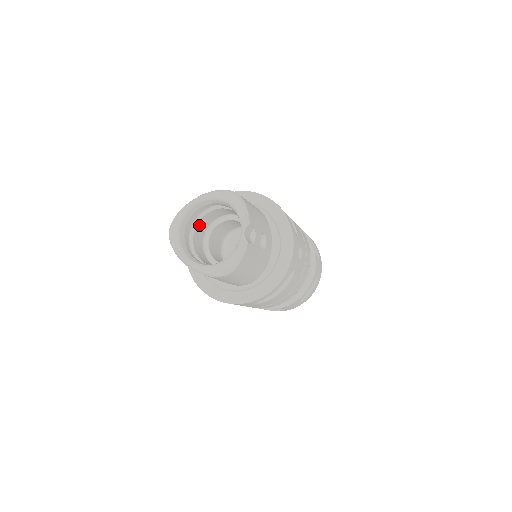
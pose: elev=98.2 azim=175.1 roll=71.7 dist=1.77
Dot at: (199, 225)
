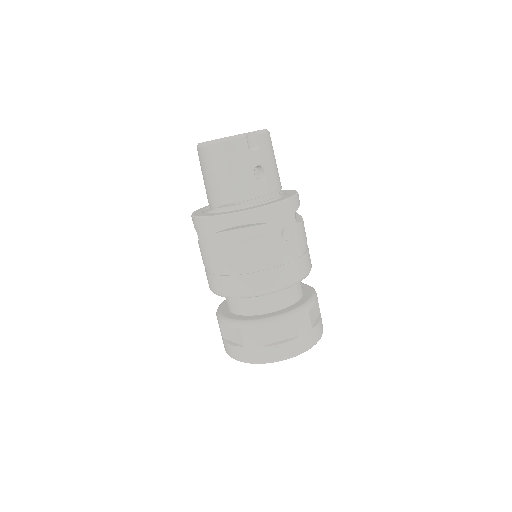
Dot at: occluded
